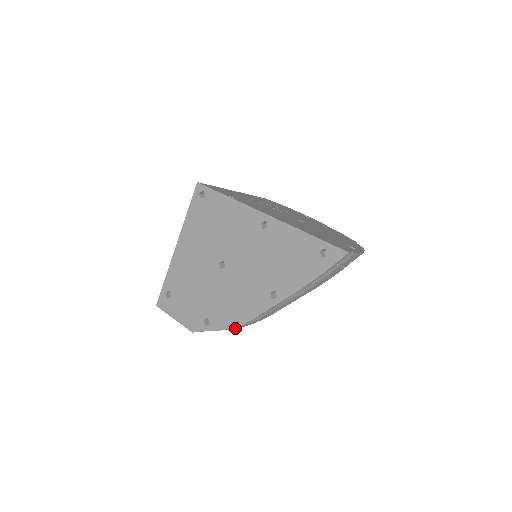
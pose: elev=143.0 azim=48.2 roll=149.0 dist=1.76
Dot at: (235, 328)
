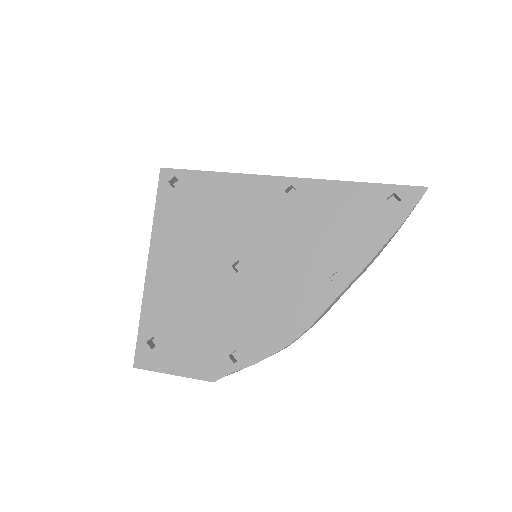
Dot at: (279, 351)
